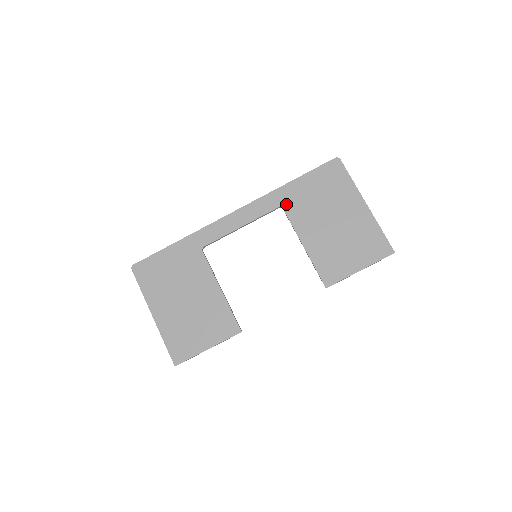
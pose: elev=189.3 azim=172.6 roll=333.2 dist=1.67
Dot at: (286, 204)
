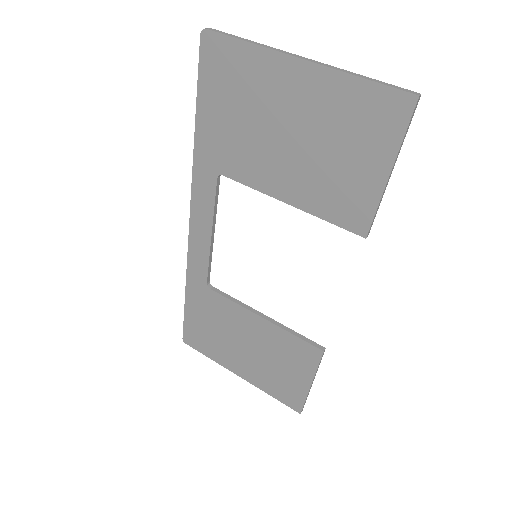
Dot at: (219, 166)
